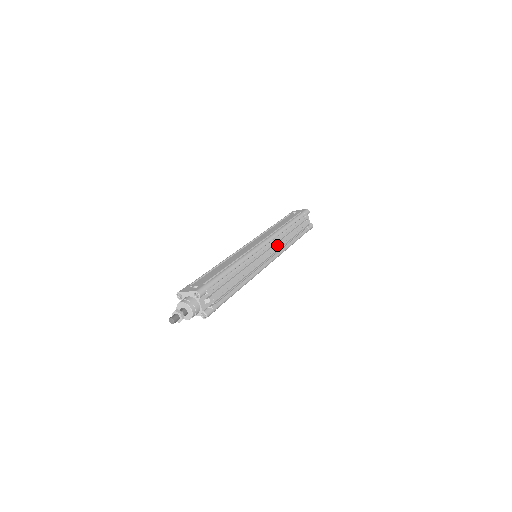
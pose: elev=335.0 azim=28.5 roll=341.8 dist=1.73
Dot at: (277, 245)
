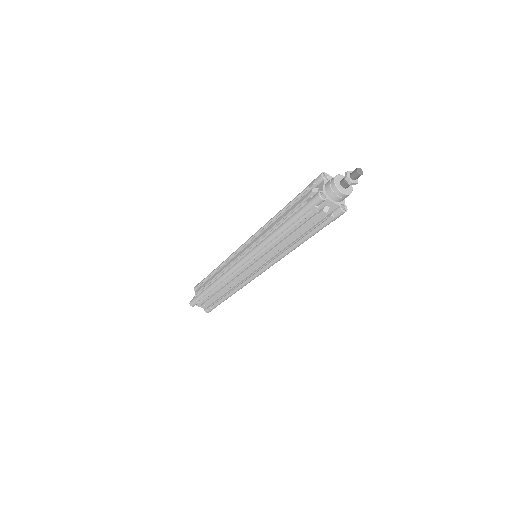
Dot at: occluded
